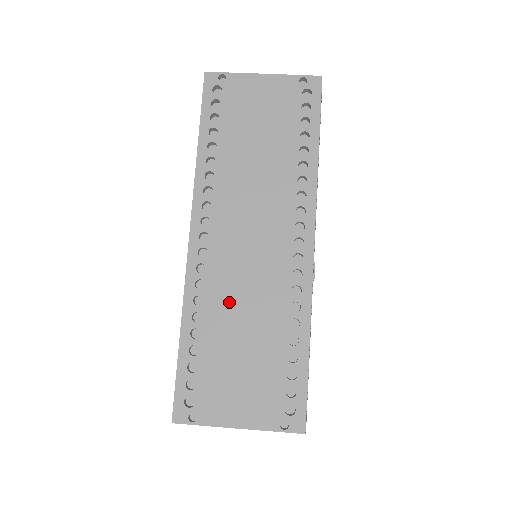
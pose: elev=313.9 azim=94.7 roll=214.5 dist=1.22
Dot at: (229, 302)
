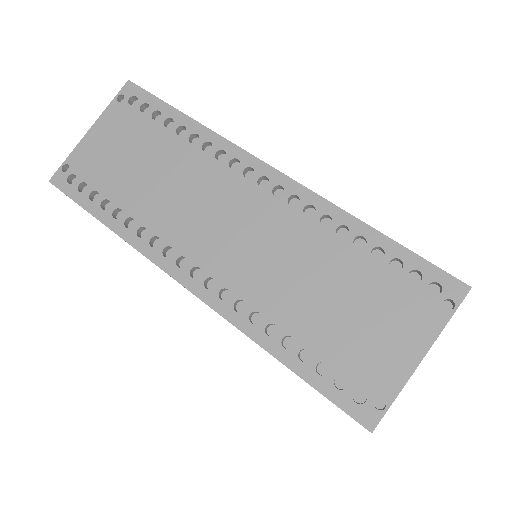
Dot at: (277, 286)
